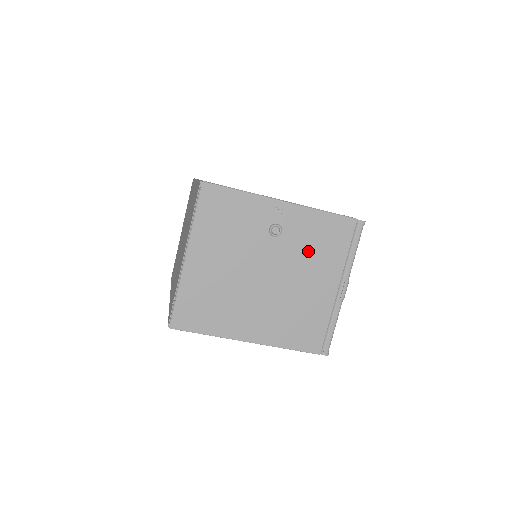
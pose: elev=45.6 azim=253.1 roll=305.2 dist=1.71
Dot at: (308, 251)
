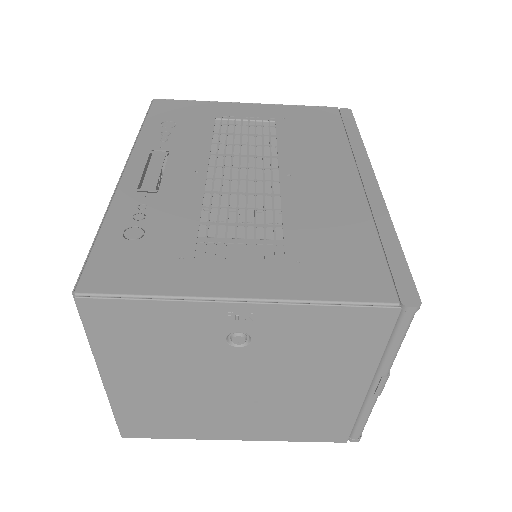
Dot at: (306, 356)
